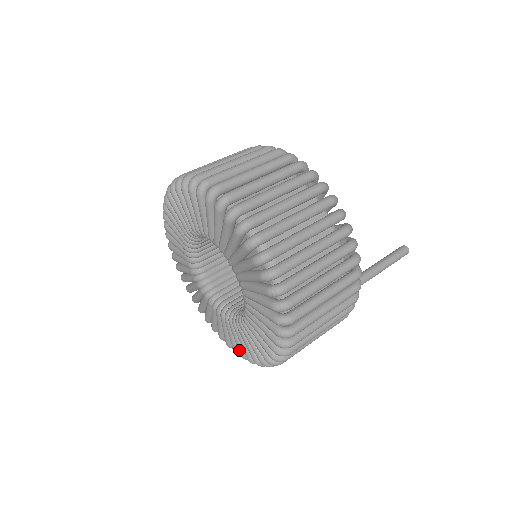
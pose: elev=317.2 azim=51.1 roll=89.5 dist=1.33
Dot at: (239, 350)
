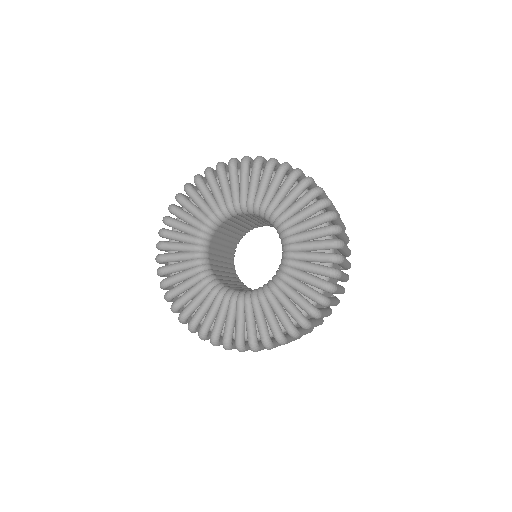
Dot at: (317, 282)
